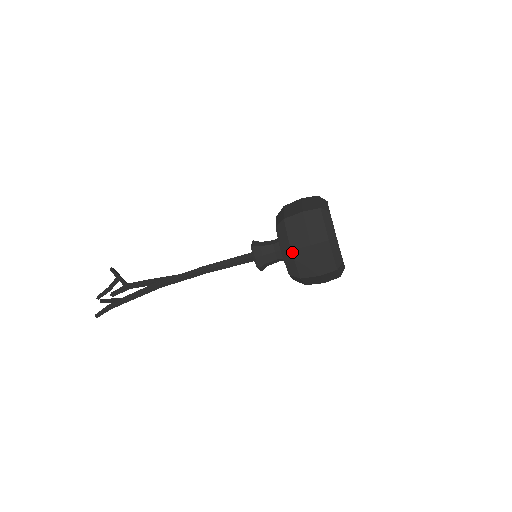
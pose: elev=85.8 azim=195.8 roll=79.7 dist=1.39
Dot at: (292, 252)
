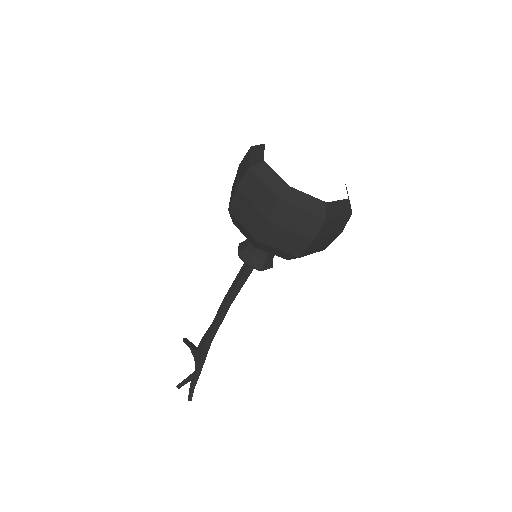
Dot at: (259, 242)
